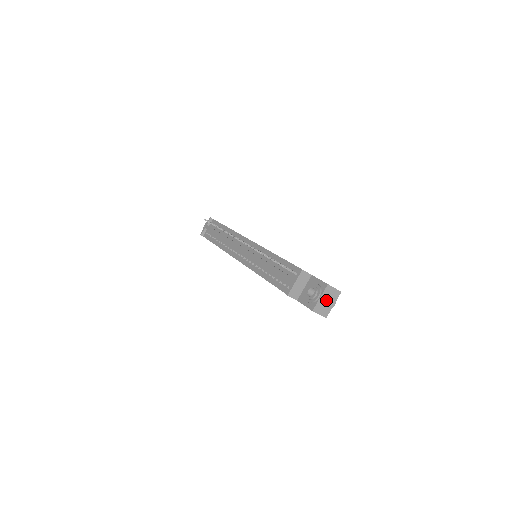
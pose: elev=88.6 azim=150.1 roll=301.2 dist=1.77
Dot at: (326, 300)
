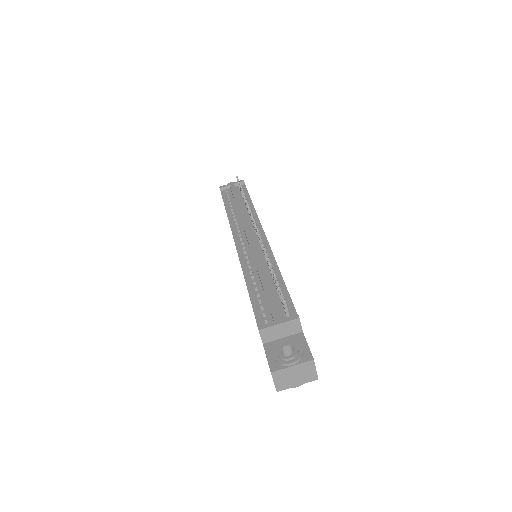
Dot at: (295, 374)
